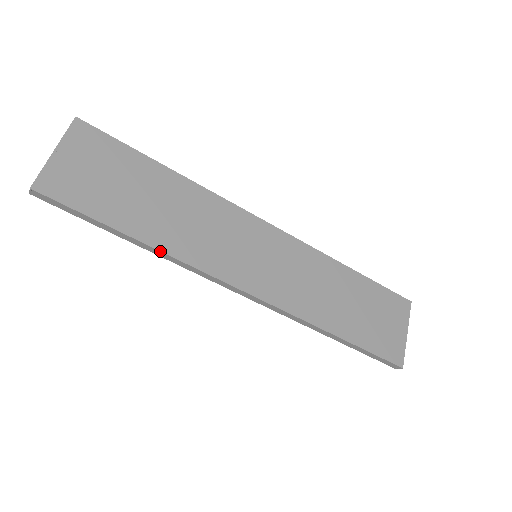
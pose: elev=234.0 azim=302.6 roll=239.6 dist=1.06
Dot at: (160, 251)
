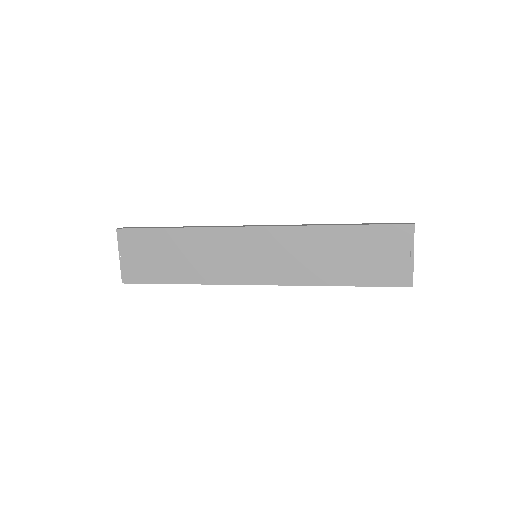
Dot at: occluded
